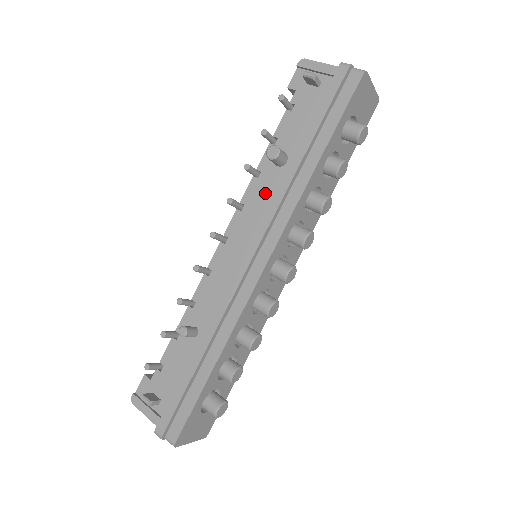
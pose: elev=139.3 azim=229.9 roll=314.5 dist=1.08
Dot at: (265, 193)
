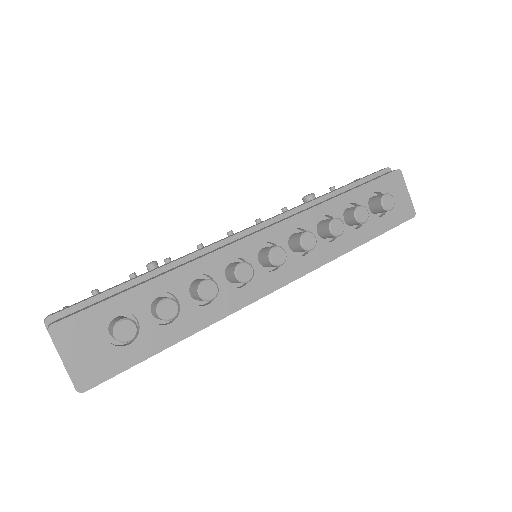
Dot at: occluded
